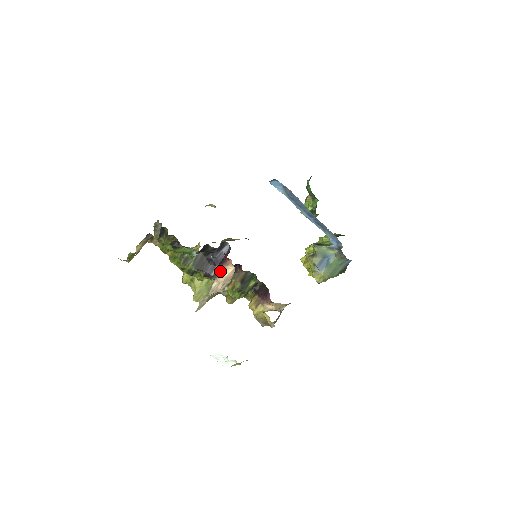
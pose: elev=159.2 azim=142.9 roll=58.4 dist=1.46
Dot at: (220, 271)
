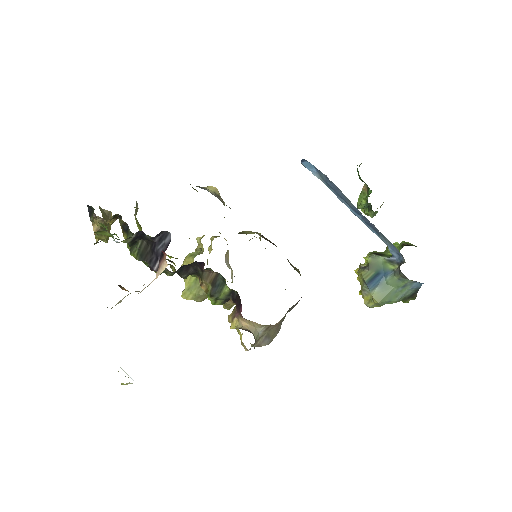
Dot at: (159, 266)
